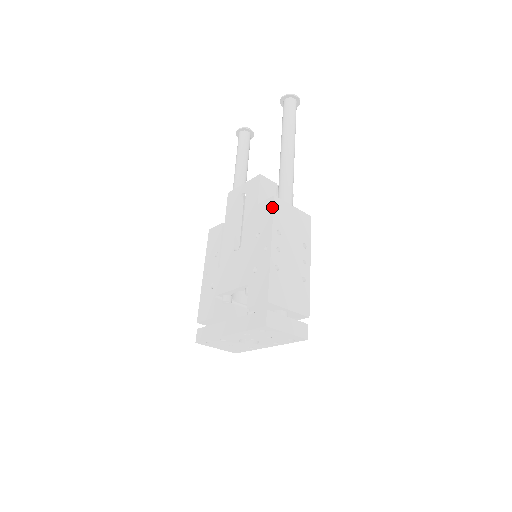
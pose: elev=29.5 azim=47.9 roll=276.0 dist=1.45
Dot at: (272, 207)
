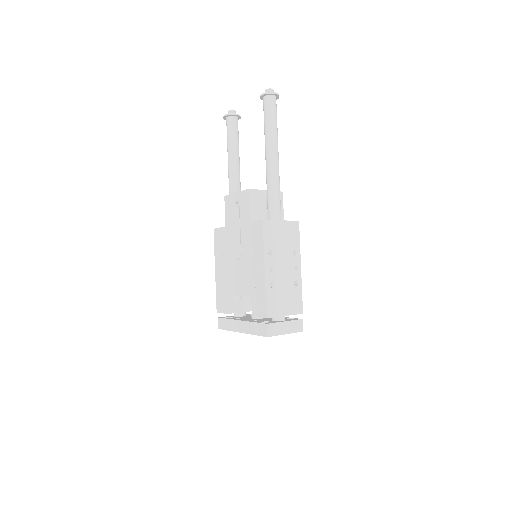
Dot at: (262, 231)
